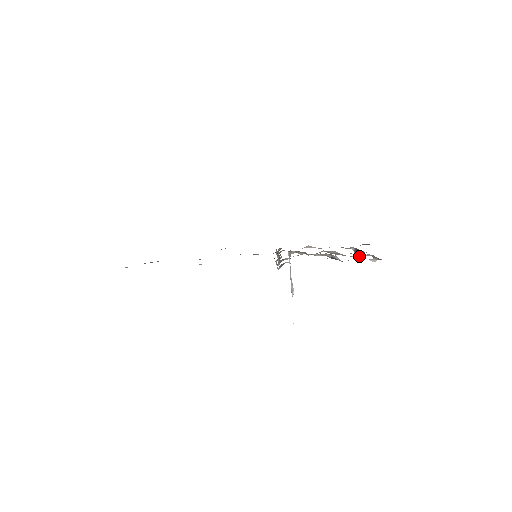
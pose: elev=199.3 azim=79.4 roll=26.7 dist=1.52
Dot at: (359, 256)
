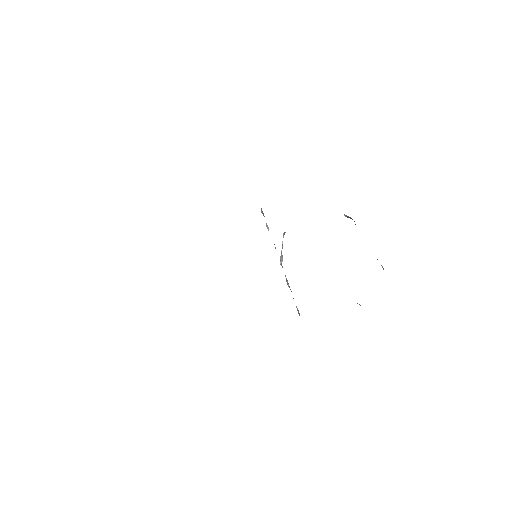
Dot at: occluded
